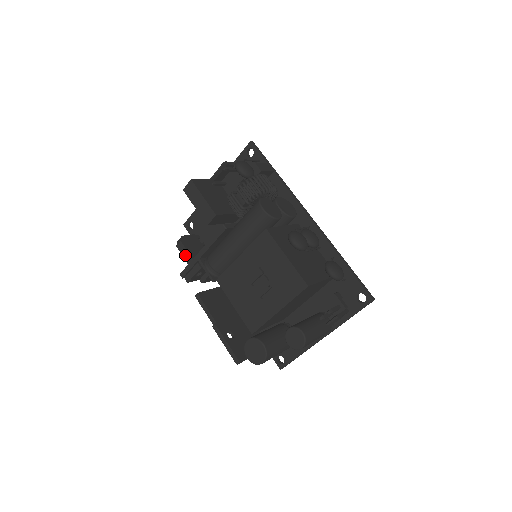
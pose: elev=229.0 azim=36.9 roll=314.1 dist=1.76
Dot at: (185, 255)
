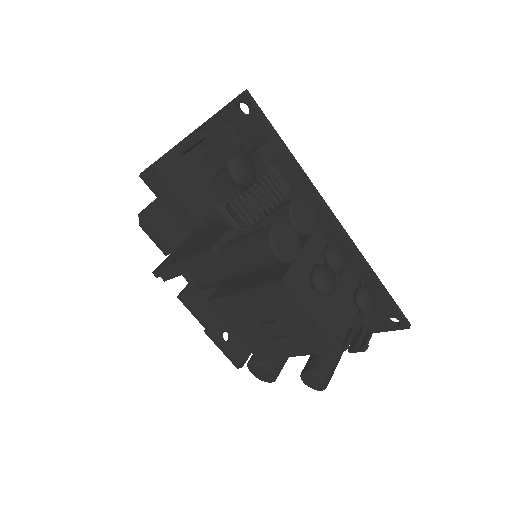
Dot at: (154, 239)
